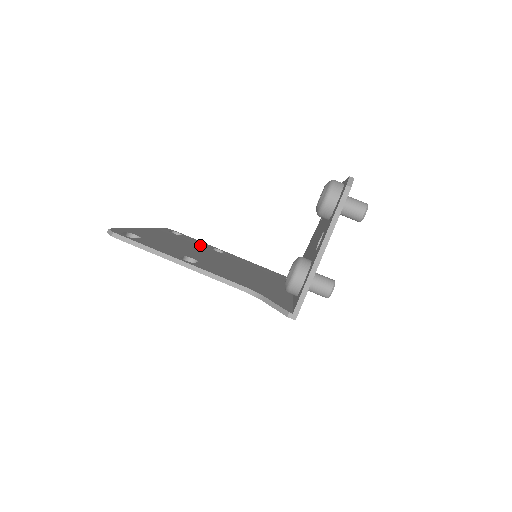
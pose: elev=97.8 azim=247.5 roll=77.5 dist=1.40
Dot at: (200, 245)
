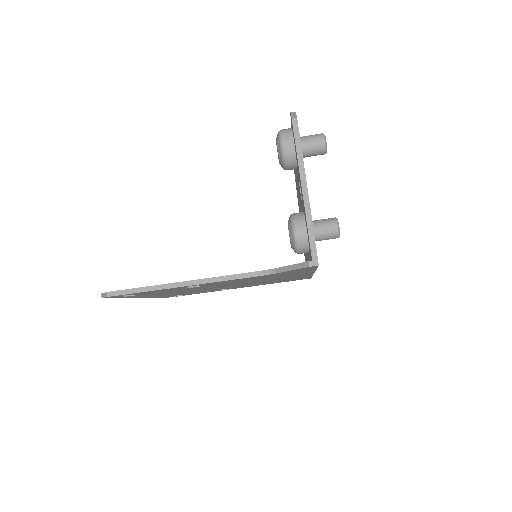
Dot at: occluded
